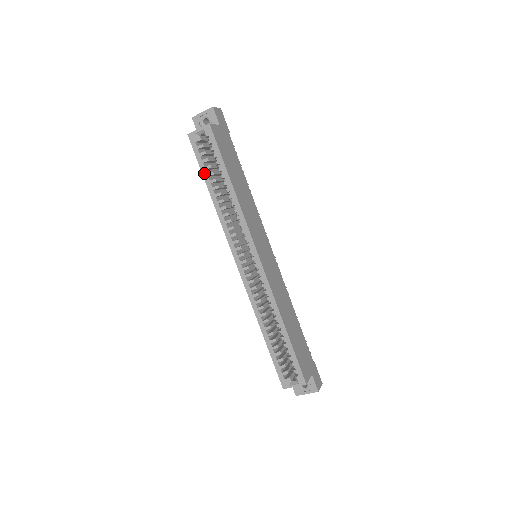
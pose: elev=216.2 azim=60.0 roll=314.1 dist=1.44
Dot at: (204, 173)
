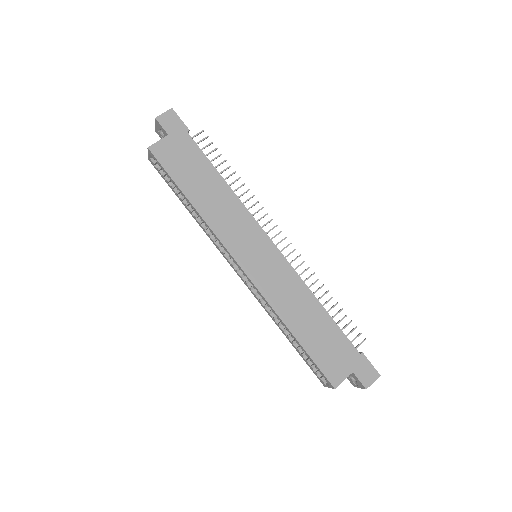
Dot at: (174, 192)
